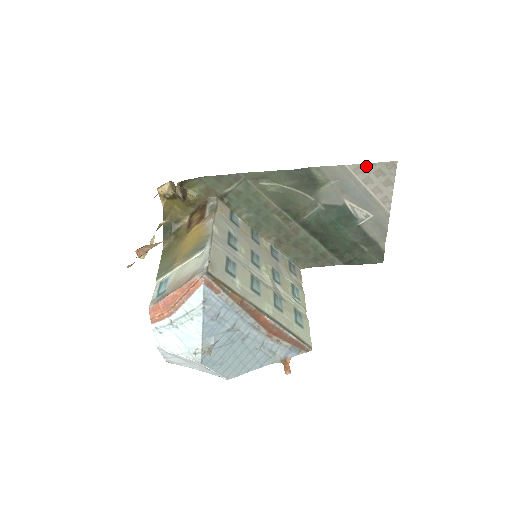
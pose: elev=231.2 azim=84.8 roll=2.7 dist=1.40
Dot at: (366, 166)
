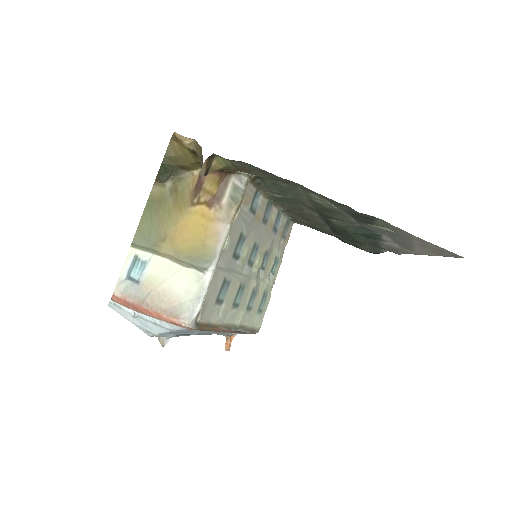
Dot at: (433, 245)
